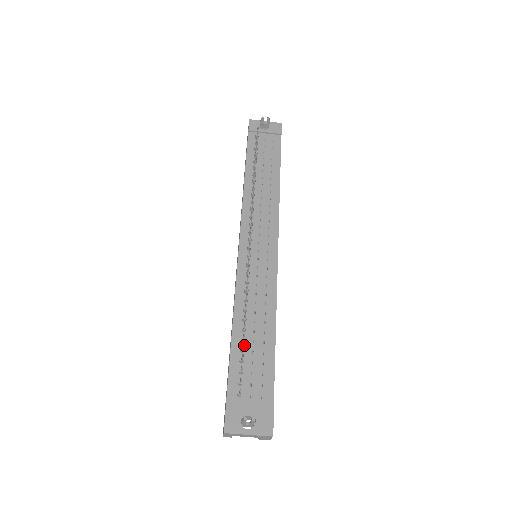
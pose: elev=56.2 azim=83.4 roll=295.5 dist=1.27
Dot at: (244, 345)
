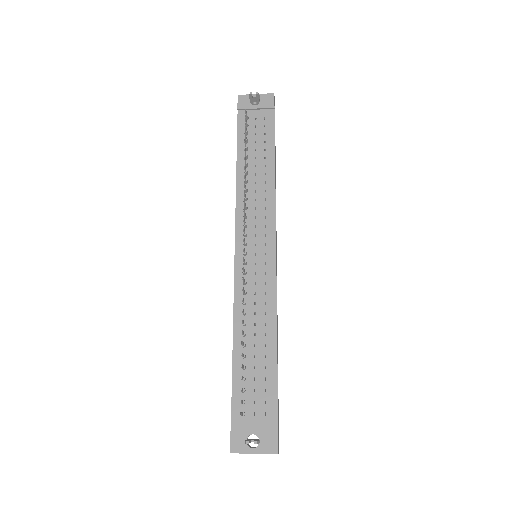
Dot at: (245, 361)
